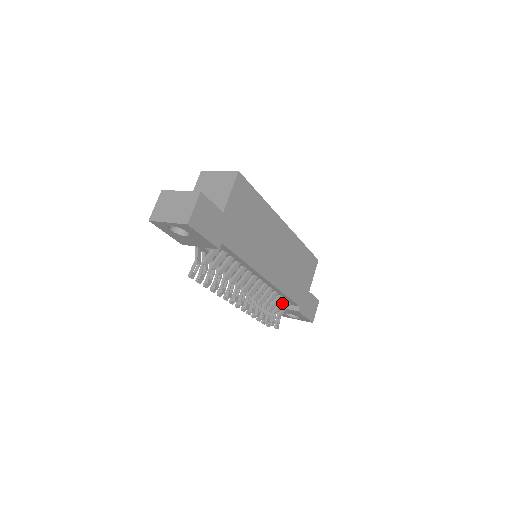
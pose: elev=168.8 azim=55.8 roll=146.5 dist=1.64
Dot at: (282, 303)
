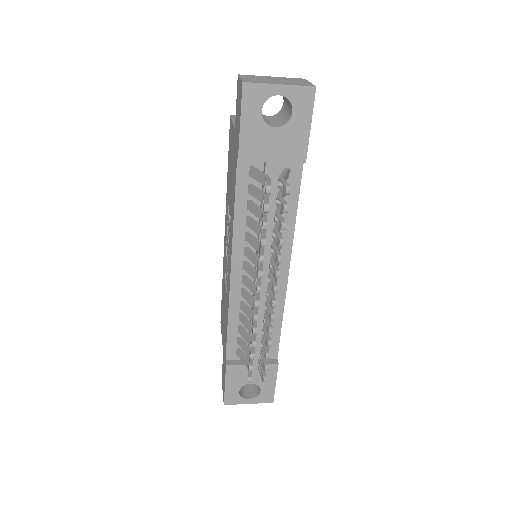
Dot at: occluded
